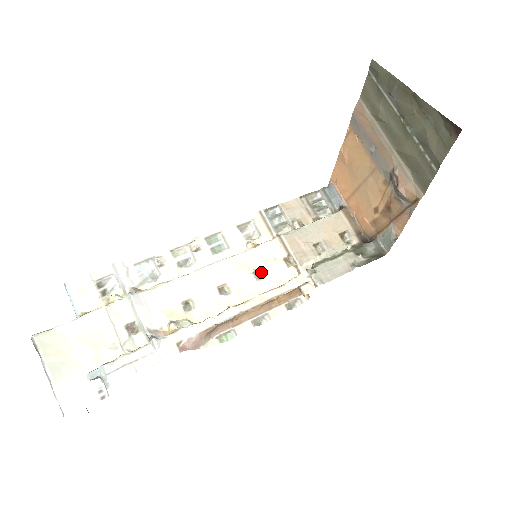
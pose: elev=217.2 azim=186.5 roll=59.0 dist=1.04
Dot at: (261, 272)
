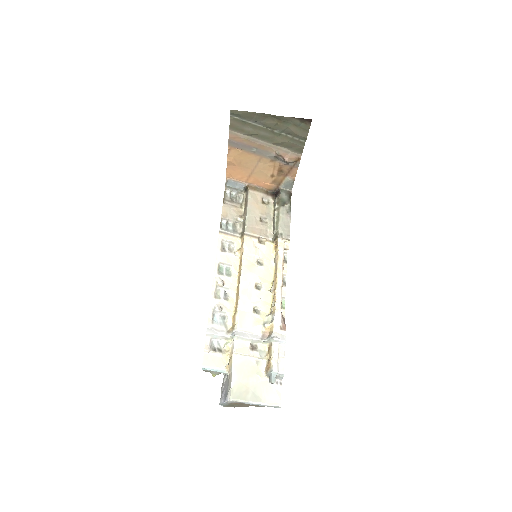
Dot at: (259, 260)
